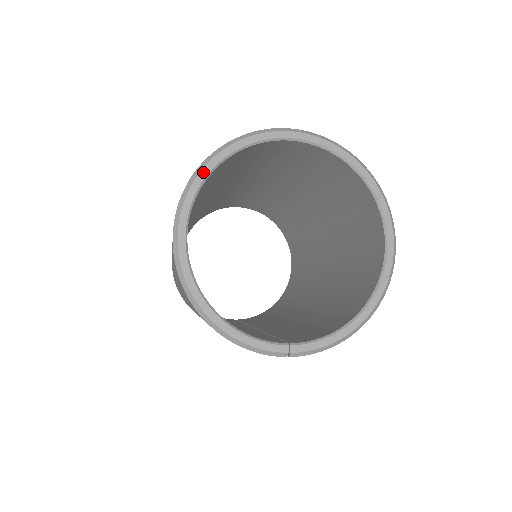
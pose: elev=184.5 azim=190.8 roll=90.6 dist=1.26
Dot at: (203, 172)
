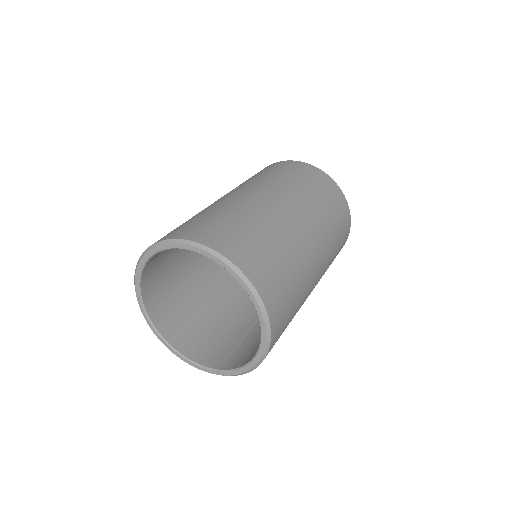
Dot at: (136, 276)
